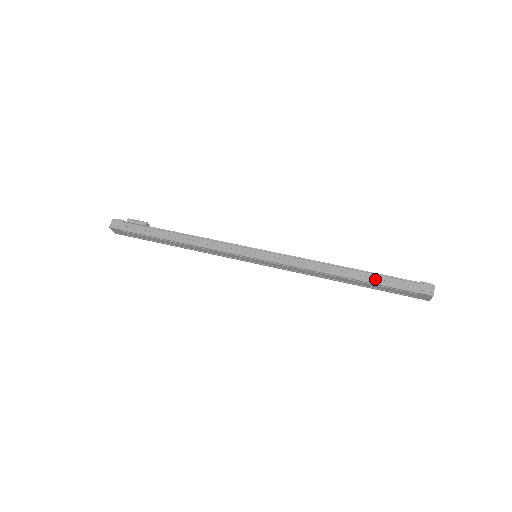
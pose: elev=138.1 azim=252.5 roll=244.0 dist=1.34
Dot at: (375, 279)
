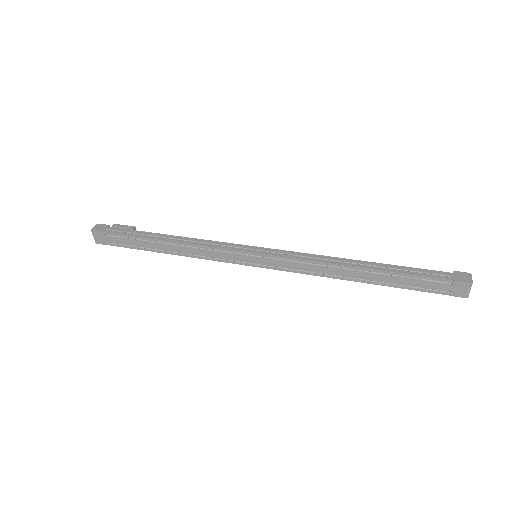
Dot at: (398, 270)
